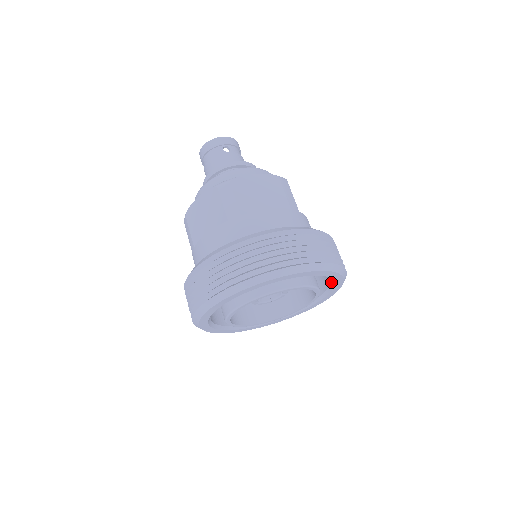
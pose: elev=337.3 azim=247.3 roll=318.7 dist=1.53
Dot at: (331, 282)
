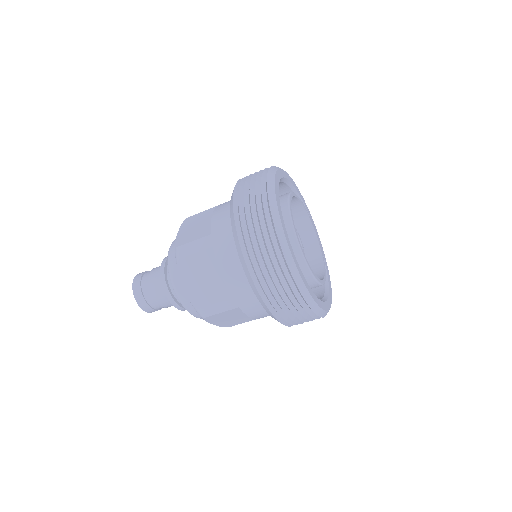
Dot at: occluded
